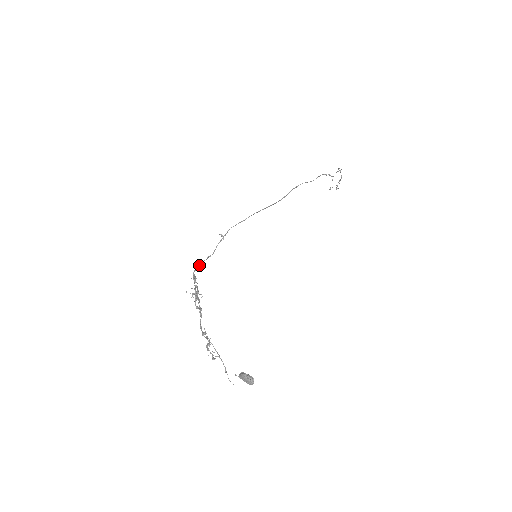
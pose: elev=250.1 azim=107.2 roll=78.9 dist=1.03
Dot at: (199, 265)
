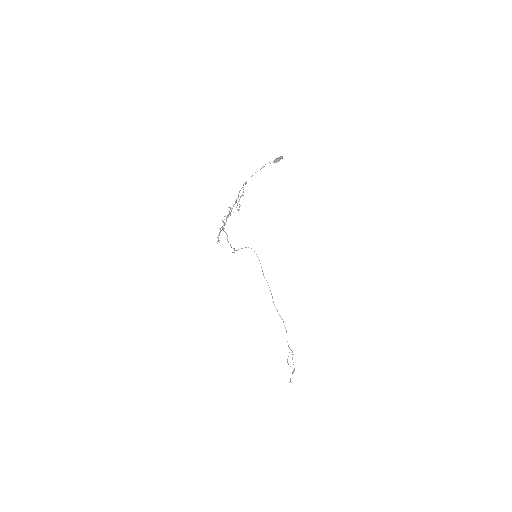
Dot at: (225, 232)
